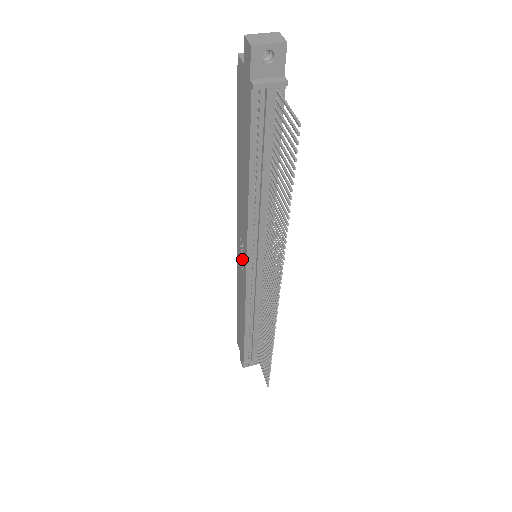
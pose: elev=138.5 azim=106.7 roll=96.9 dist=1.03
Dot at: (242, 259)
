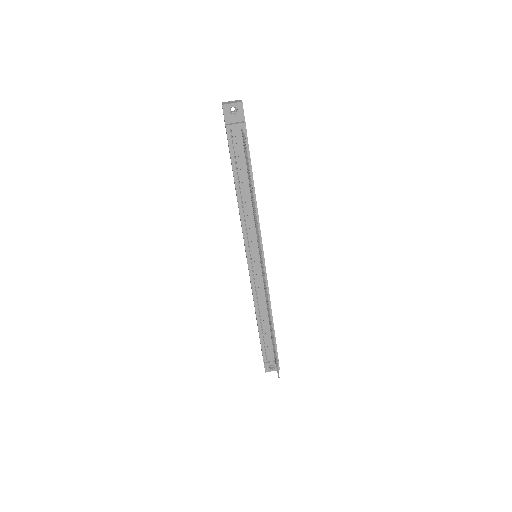
Dot at: occluded
